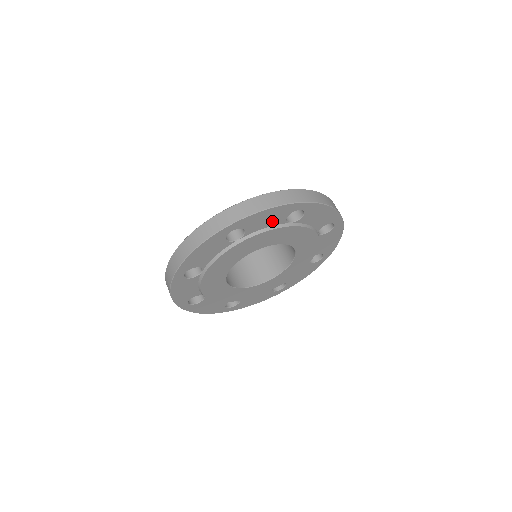
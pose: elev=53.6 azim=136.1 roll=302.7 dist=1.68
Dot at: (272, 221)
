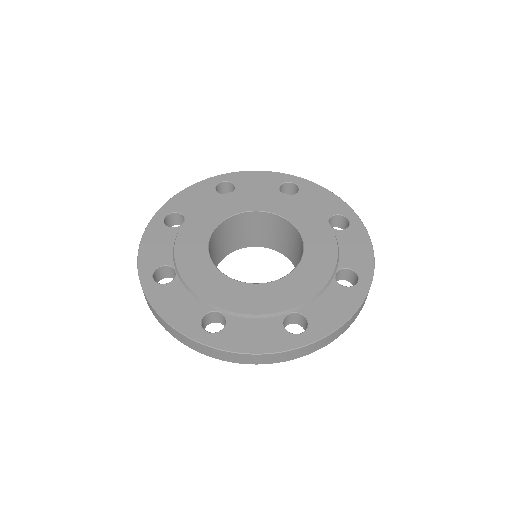
Dot at: (321, 206)
